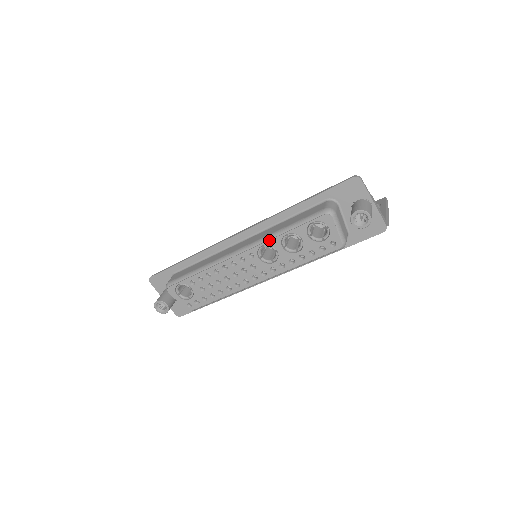
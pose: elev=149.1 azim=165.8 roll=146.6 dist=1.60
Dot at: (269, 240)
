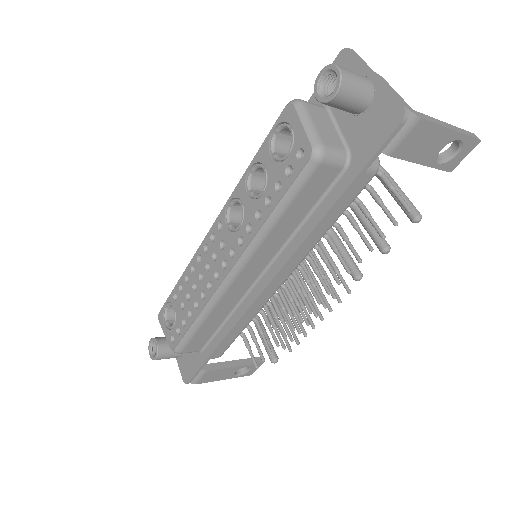
Dot at: (234, 189)
